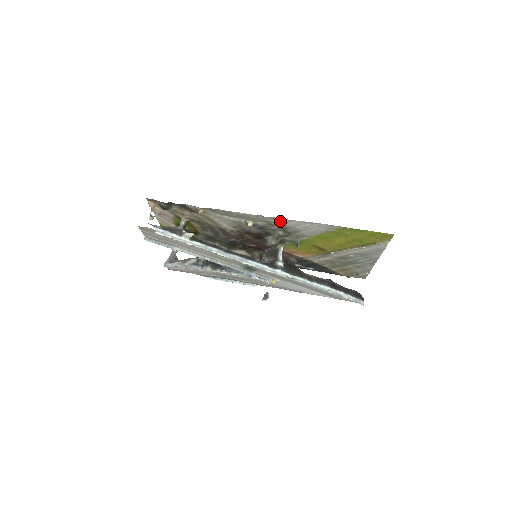
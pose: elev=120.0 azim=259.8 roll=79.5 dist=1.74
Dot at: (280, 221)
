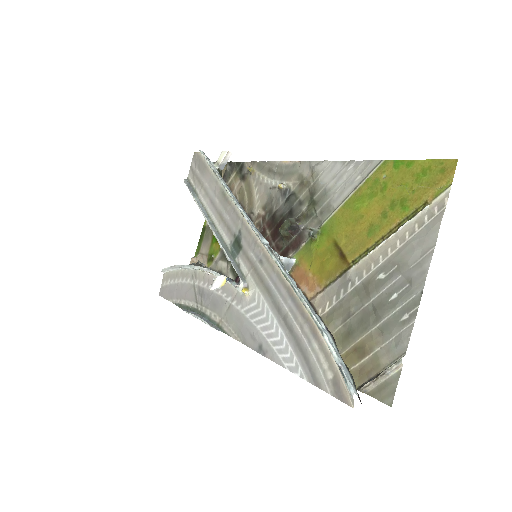
Dot at: (314, 166)
